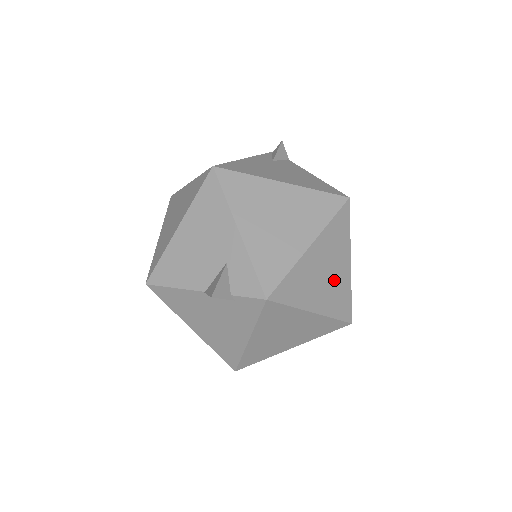
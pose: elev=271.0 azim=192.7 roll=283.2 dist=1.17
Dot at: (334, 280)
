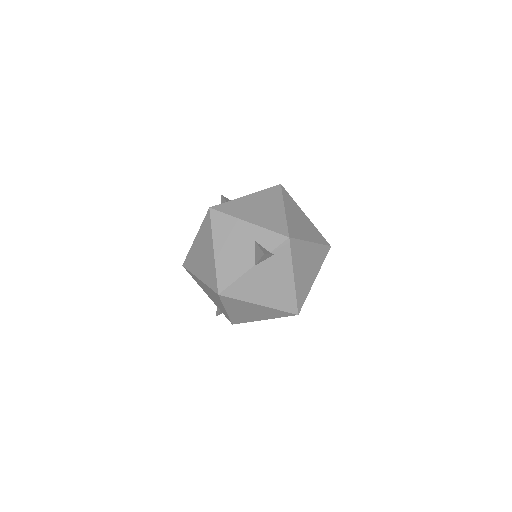
Dot at: (306, 225)
